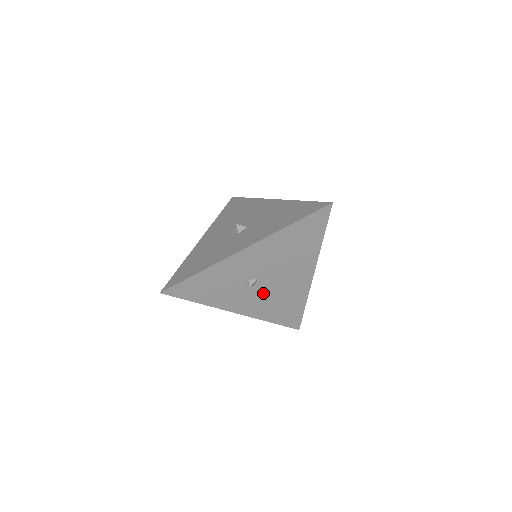
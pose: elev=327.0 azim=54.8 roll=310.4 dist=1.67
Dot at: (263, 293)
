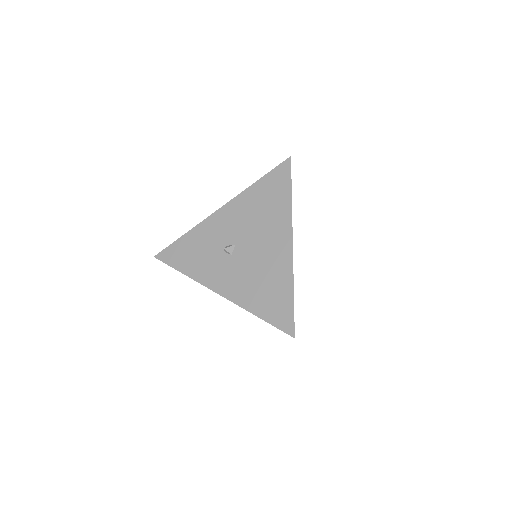
Dot at: (242, 266)
